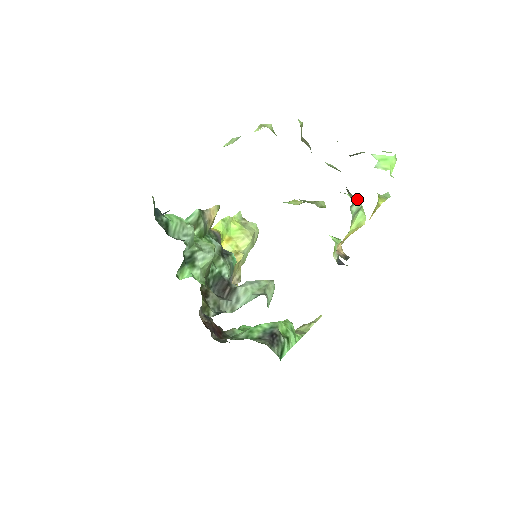
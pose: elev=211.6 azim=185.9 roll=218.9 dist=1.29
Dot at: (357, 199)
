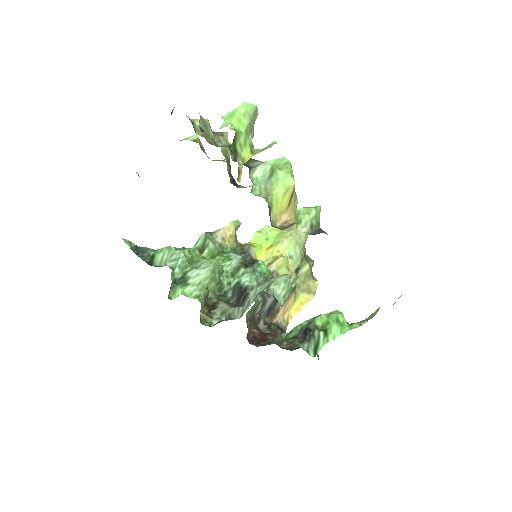
Dot at: (261, 163)
